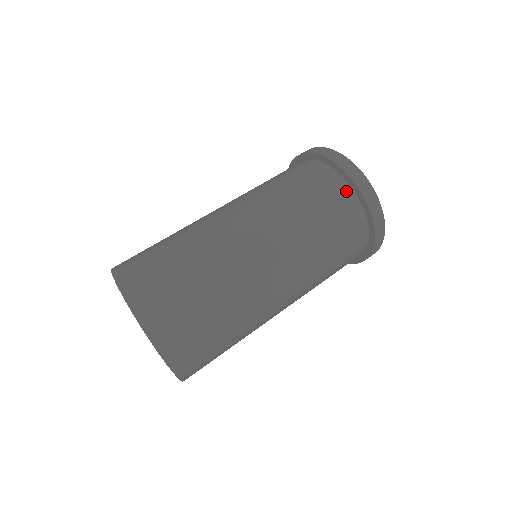
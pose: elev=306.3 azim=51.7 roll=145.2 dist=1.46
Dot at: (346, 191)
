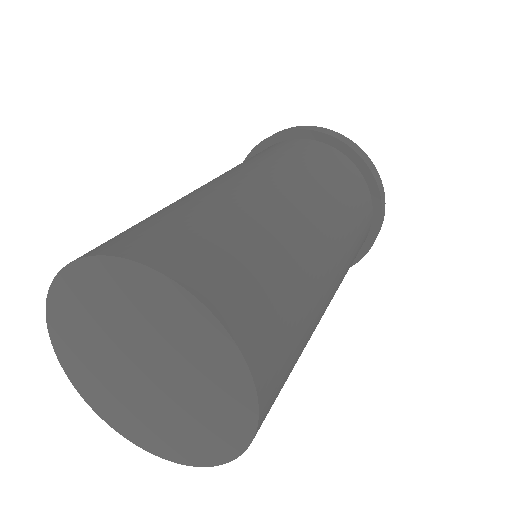
Dot at: (313, 143)
